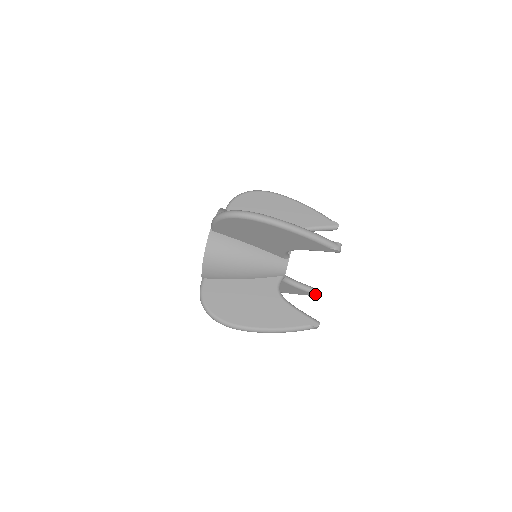
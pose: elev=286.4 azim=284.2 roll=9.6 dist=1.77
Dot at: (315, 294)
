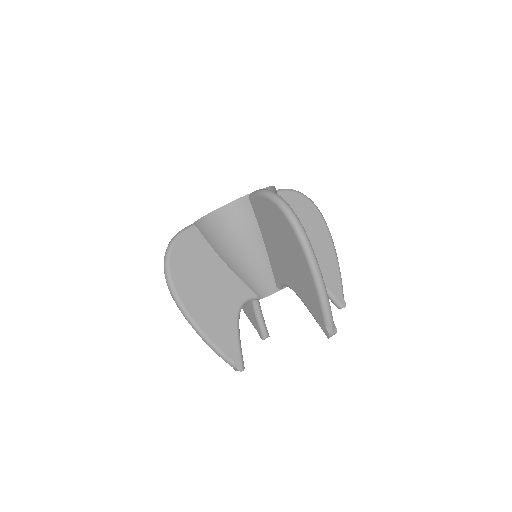
Dot at: (262, 335)
